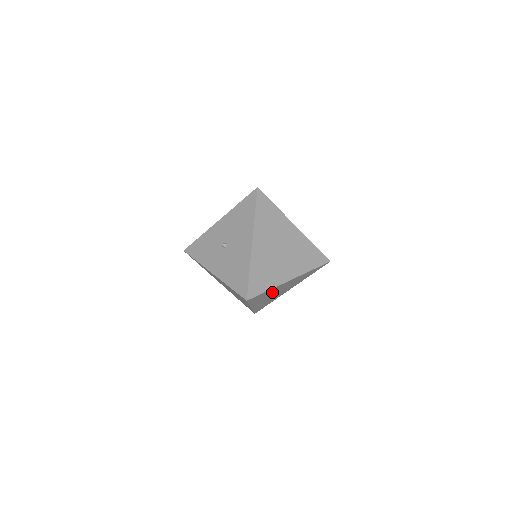
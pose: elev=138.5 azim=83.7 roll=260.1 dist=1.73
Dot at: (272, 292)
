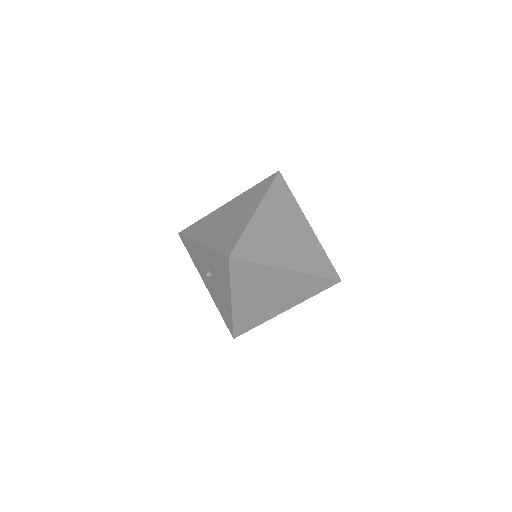
Dot at: occluded
